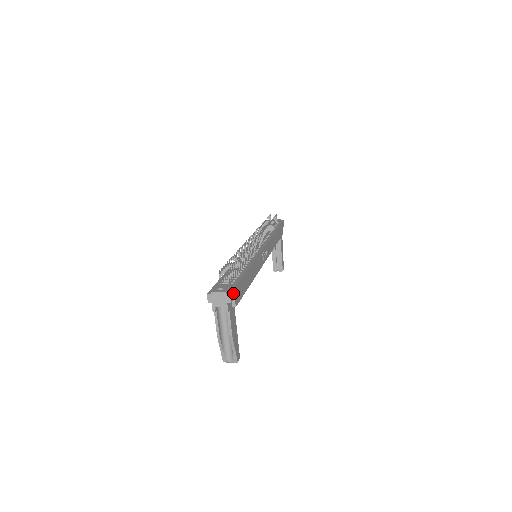
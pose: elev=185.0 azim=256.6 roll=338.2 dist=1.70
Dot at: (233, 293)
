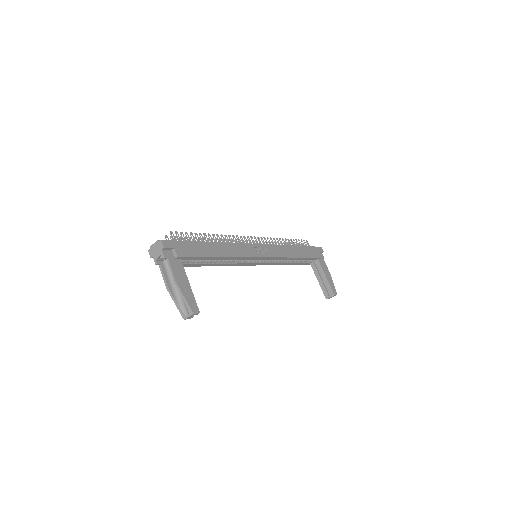
Dot at: (170, 243)
